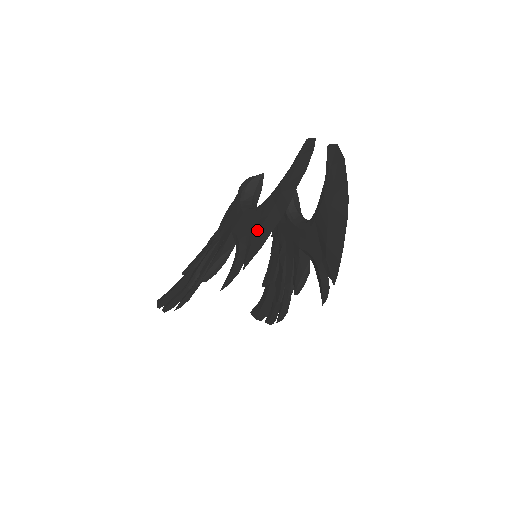
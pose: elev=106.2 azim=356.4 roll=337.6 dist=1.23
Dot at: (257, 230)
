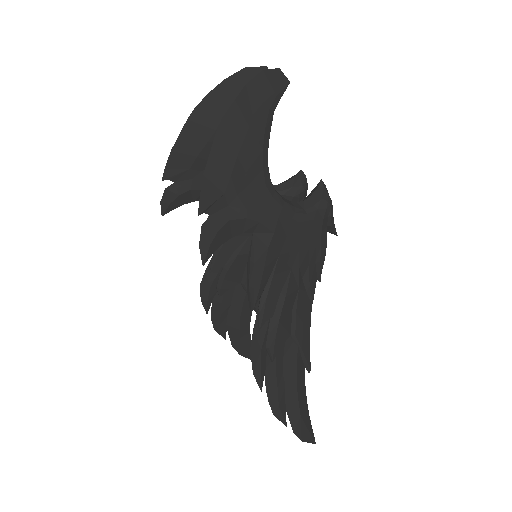
Dot at: occluded
